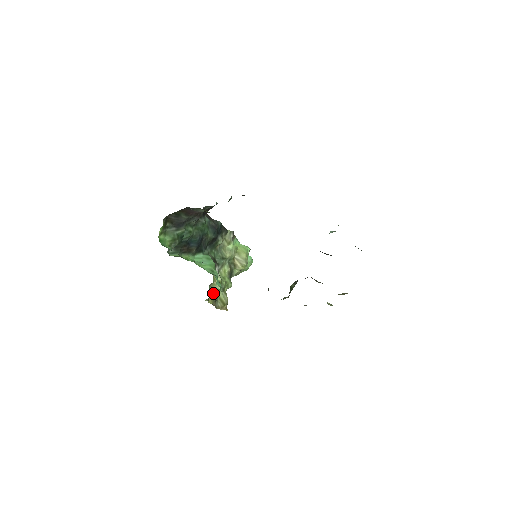
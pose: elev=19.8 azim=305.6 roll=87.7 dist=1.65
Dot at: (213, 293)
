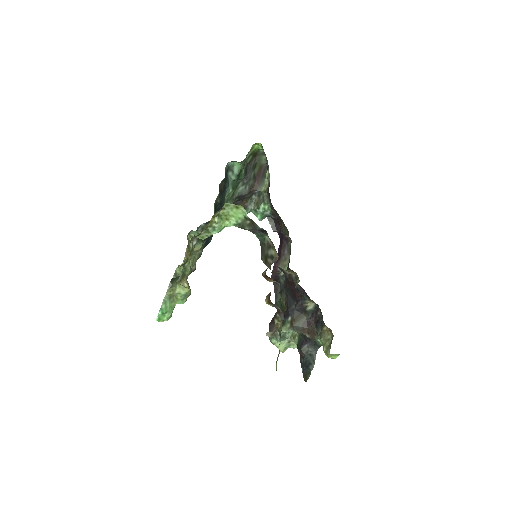
Dot at: (220, 219)
